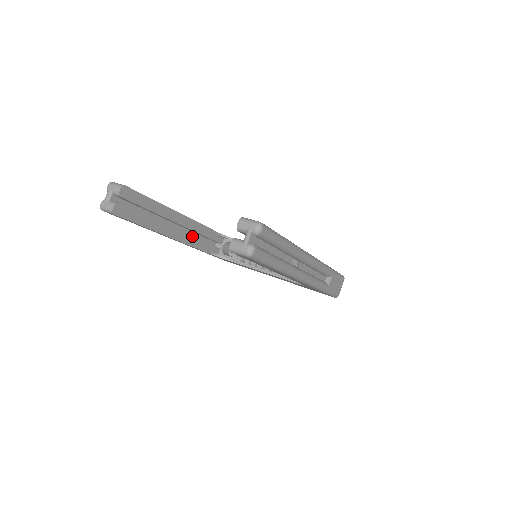
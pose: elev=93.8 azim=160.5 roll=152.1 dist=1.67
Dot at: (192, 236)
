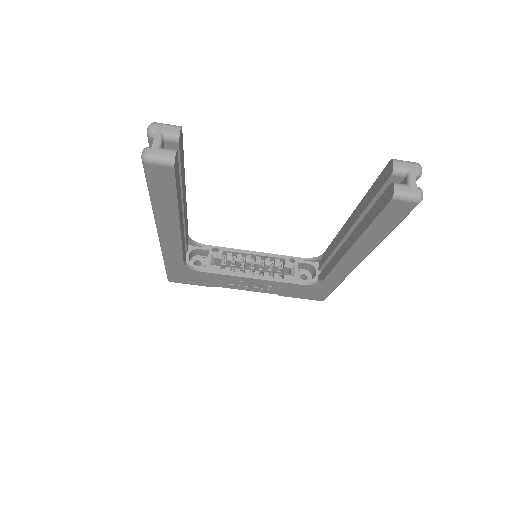
Dot at: (183, 232)
